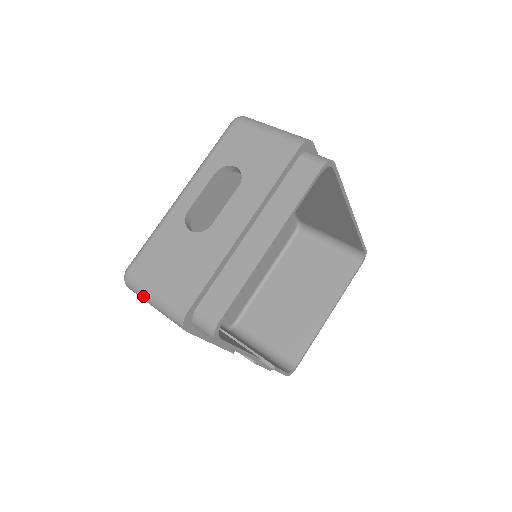
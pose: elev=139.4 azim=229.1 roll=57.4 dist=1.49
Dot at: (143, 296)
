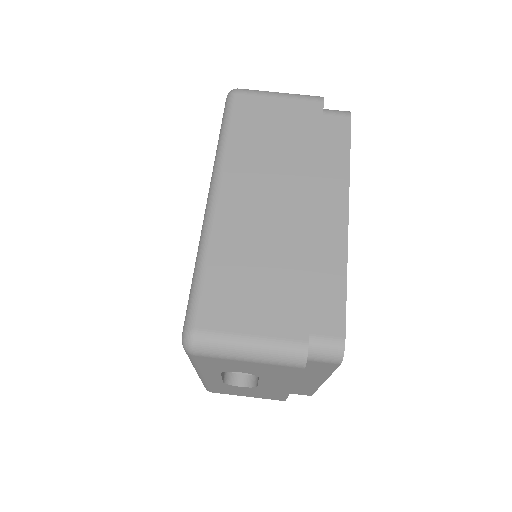
Dot at: occluded
